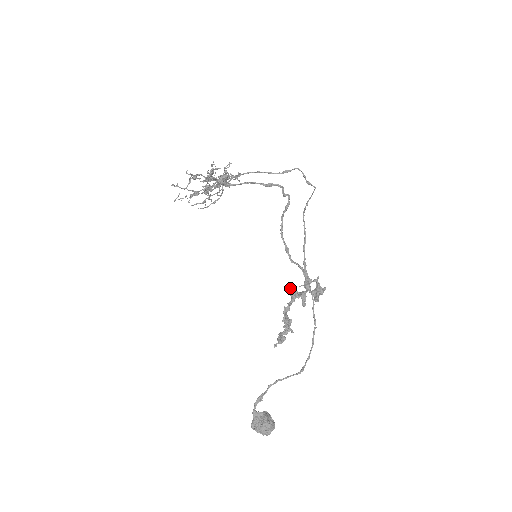
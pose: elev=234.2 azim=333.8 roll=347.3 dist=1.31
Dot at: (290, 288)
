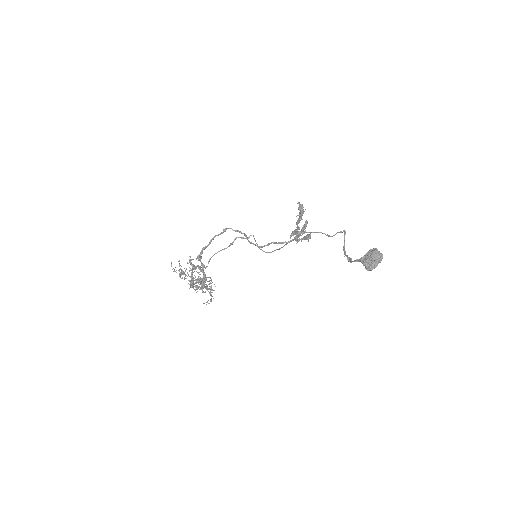
Dot at: occluded
